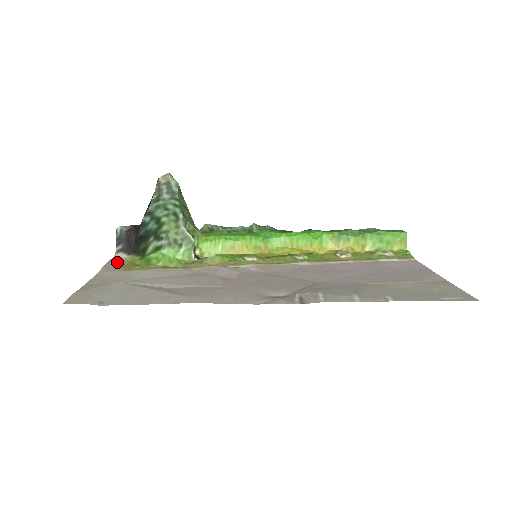
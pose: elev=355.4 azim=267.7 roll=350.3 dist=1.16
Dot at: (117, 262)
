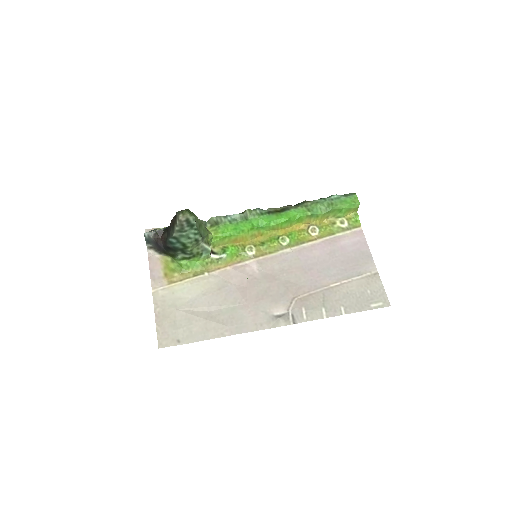
Dot at: (156, 266)
